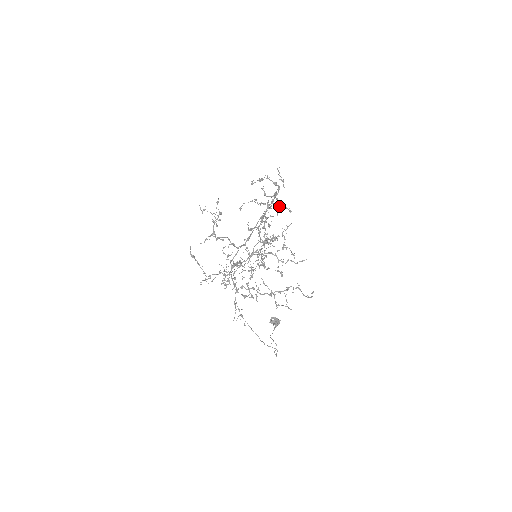
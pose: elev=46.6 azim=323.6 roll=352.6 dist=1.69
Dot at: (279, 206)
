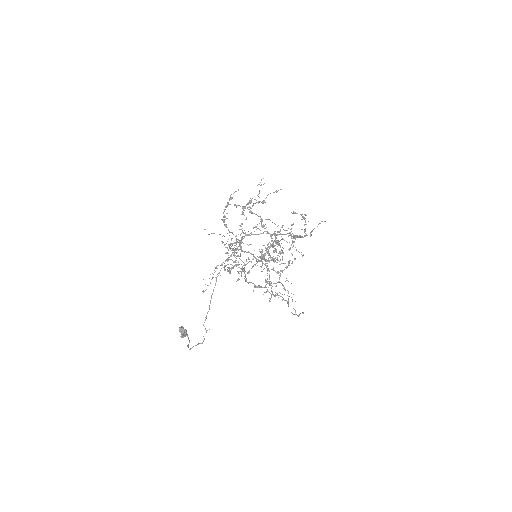
Dot at: occluded
